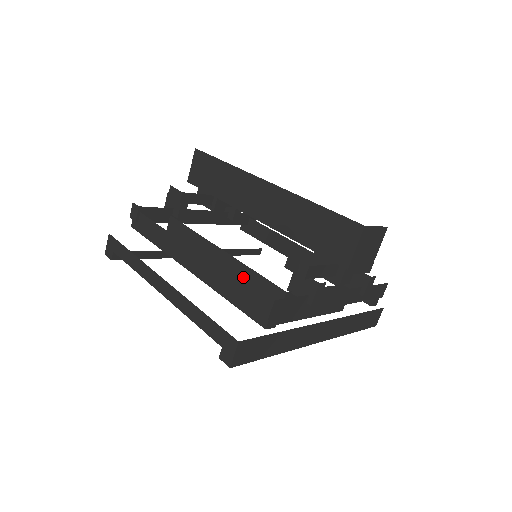
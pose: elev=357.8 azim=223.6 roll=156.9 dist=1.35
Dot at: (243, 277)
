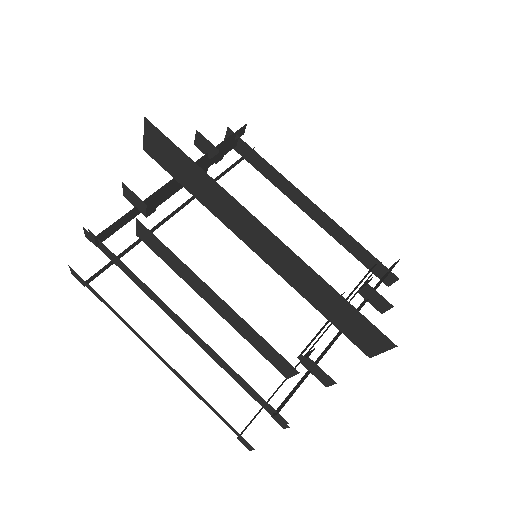
Dot at: (248, 331)
